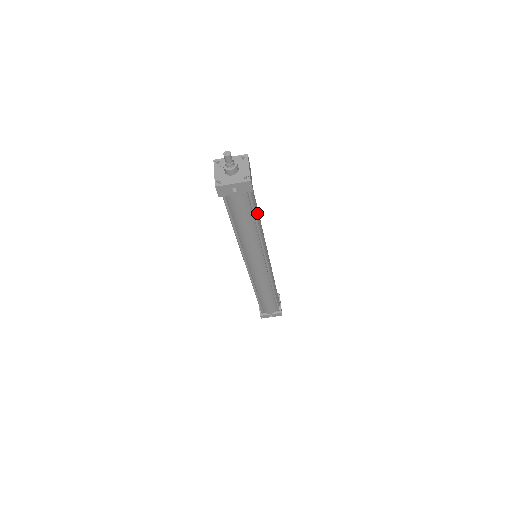
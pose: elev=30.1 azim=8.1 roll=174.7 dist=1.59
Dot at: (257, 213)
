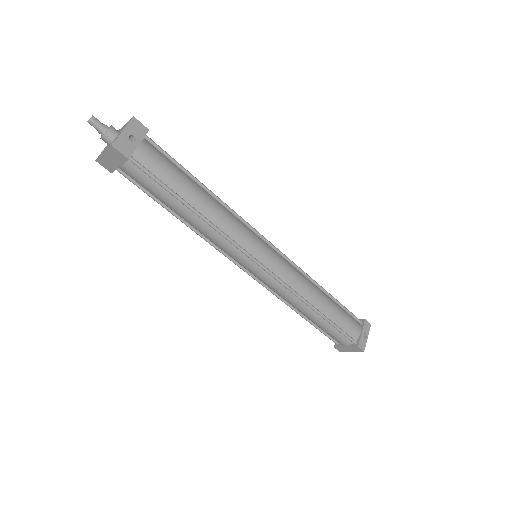
Dot at: occluded
